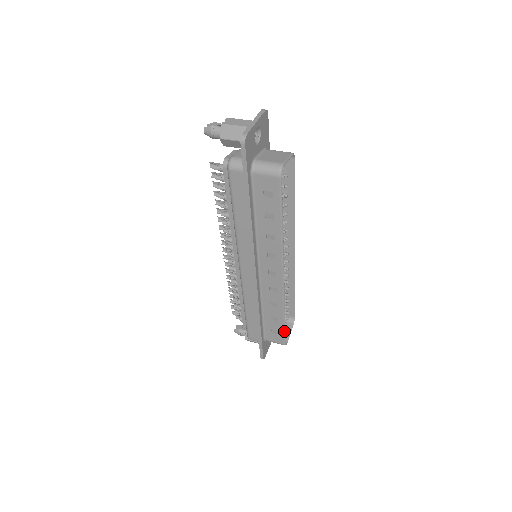
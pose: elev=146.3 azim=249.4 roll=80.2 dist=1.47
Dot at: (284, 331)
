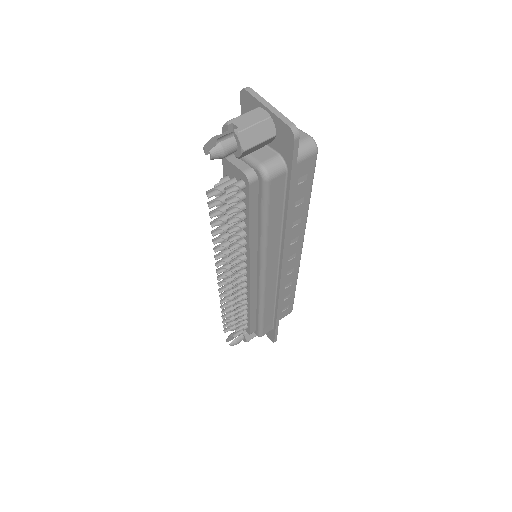
Dot at: occluded
